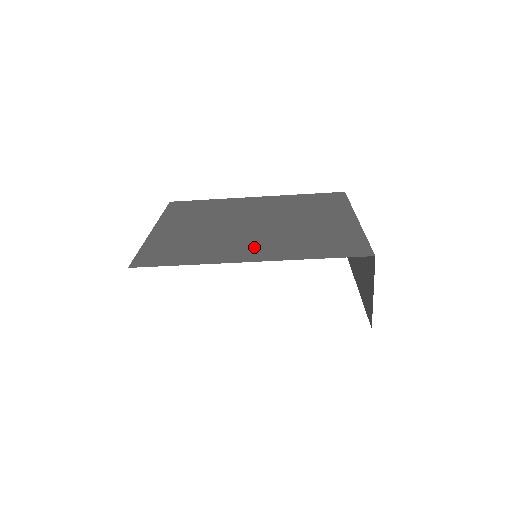
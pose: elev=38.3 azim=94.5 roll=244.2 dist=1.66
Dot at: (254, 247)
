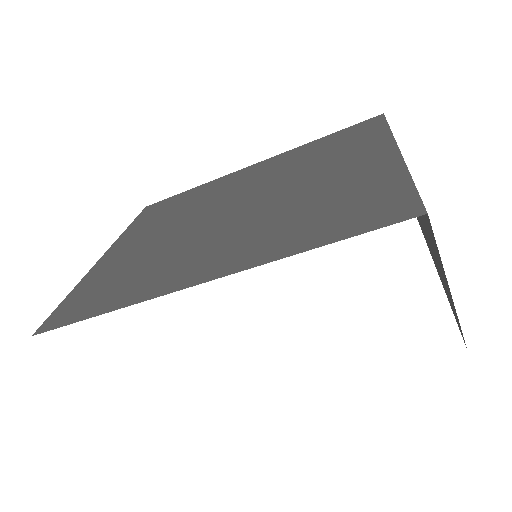
Dot at: (216, 252)
